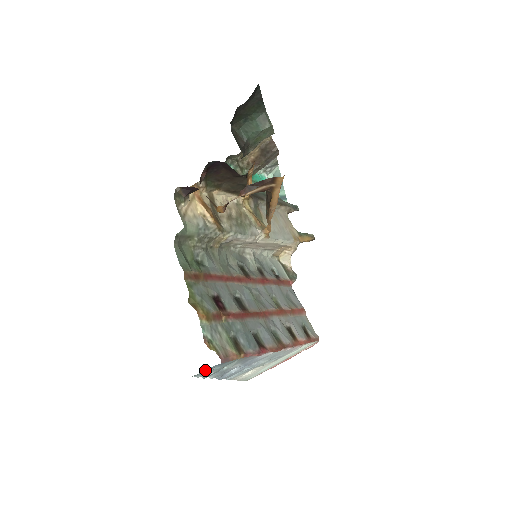
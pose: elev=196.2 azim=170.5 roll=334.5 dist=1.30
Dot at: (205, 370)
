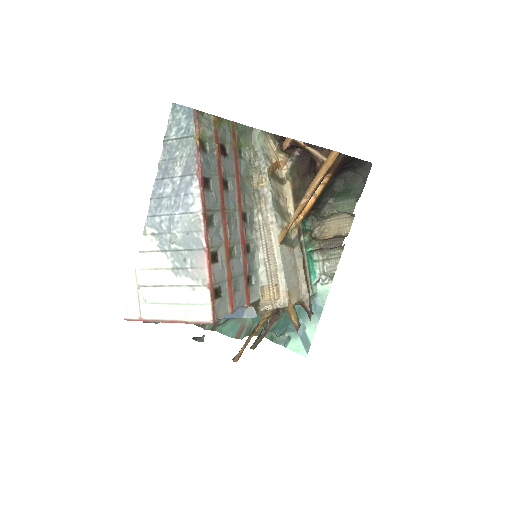
Dot at: (182, 106)
